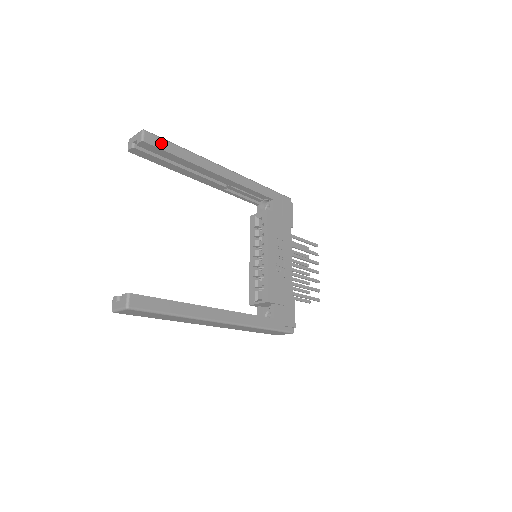
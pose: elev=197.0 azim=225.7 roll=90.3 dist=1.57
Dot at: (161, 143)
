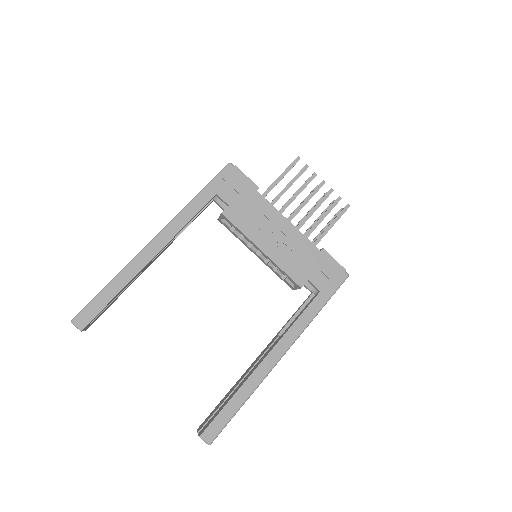
Dot at: (92, 309)
